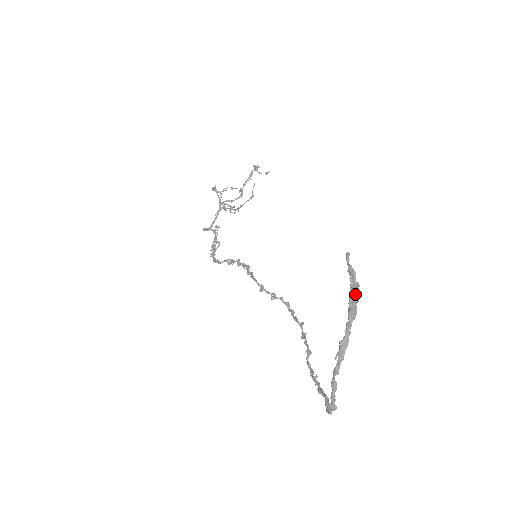
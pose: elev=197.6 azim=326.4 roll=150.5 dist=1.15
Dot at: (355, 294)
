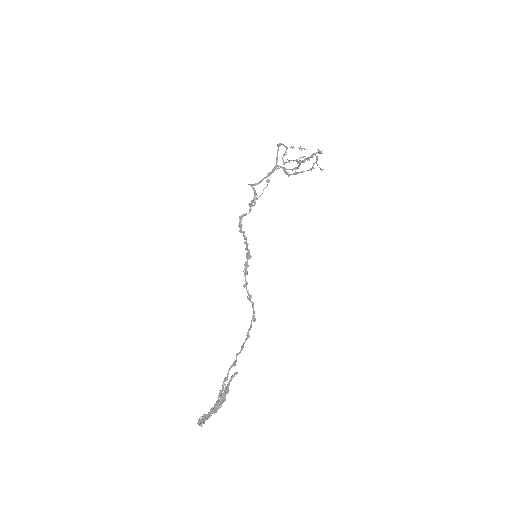
Dot at: (220, 403)
